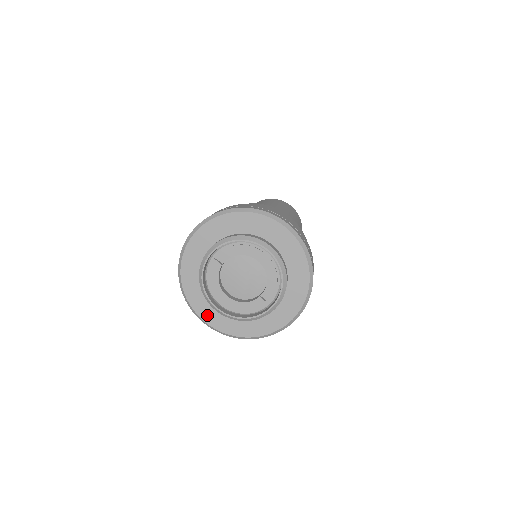
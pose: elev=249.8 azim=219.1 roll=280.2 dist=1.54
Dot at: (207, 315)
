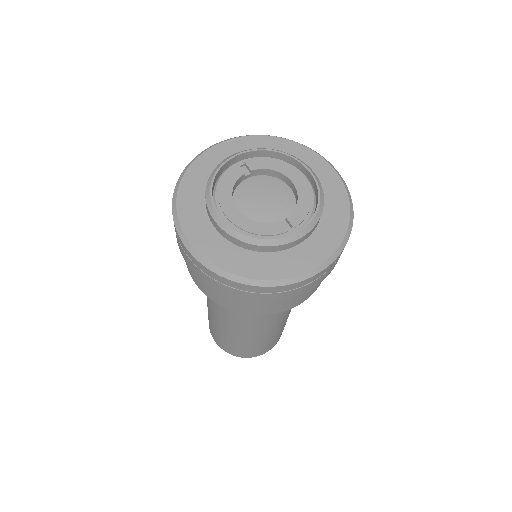
Dot at: (194, 231)
